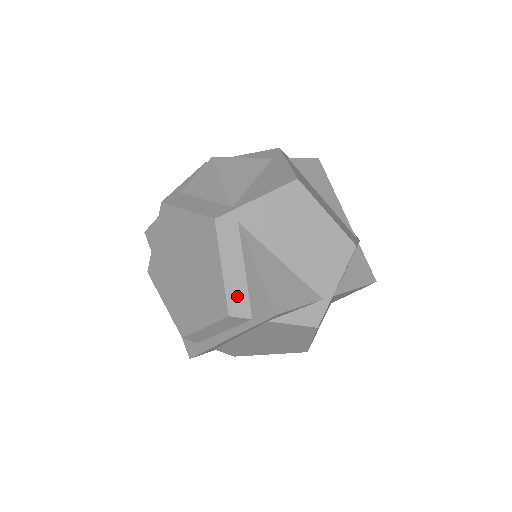
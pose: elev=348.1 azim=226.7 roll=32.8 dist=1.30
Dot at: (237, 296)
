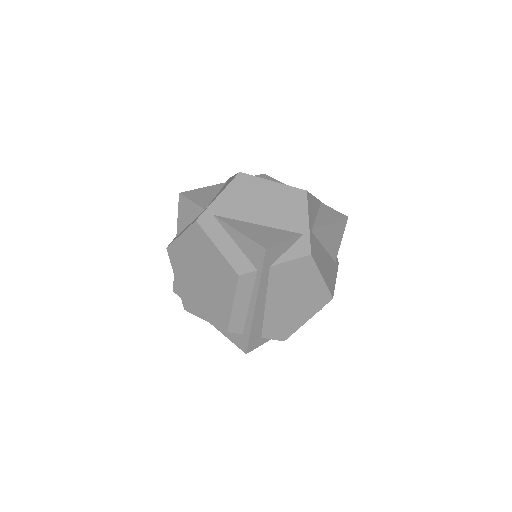
Dot at: (238, 260)
